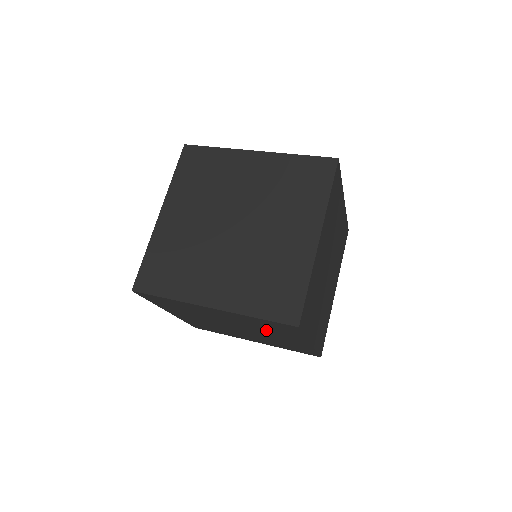
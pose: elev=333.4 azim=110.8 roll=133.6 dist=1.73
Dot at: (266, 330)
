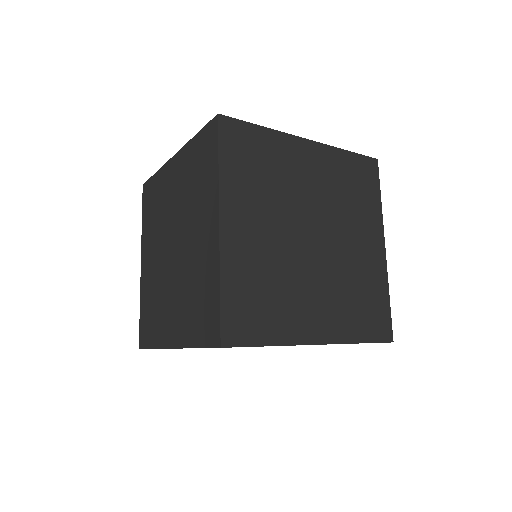
Dot at: (348, 211)
